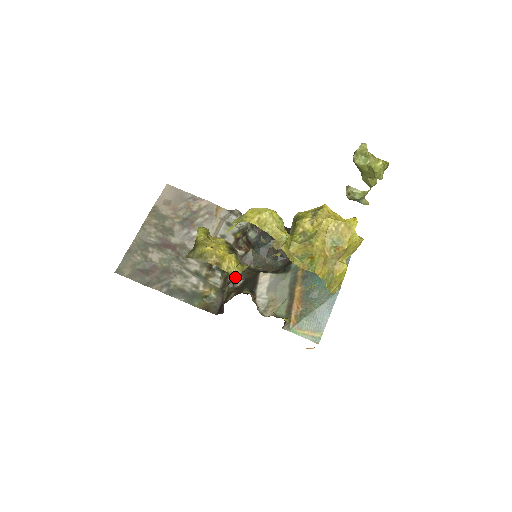
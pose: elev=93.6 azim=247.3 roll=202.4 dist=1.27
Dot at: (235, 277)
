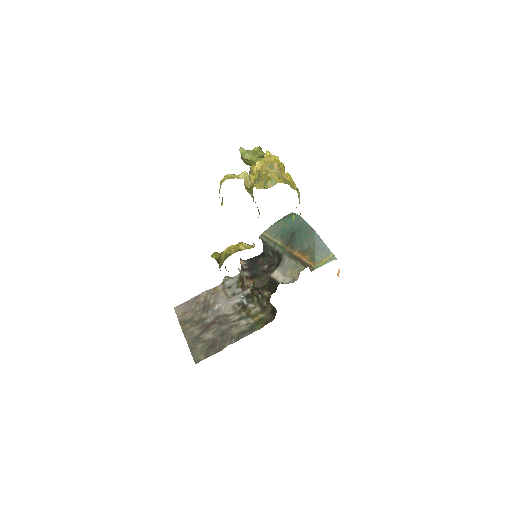
Dot at: (262, 294)
